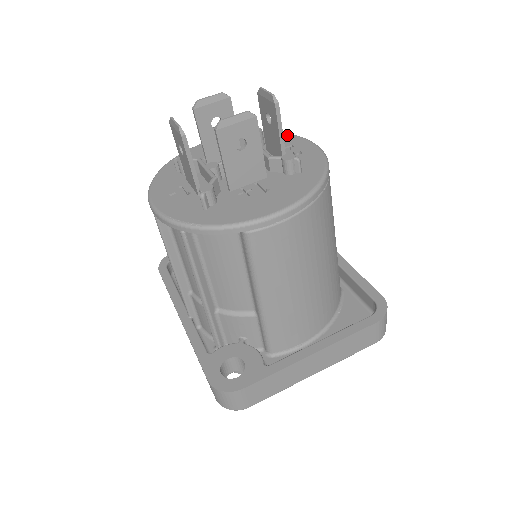
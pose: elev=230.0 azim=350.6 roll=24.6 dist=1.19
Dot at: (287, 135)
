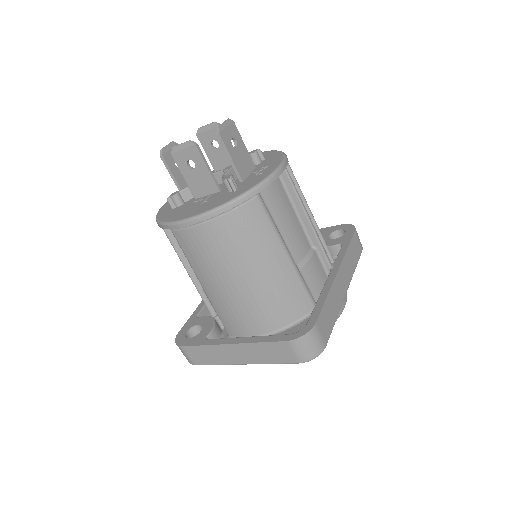
Dot at: (280, 156)
